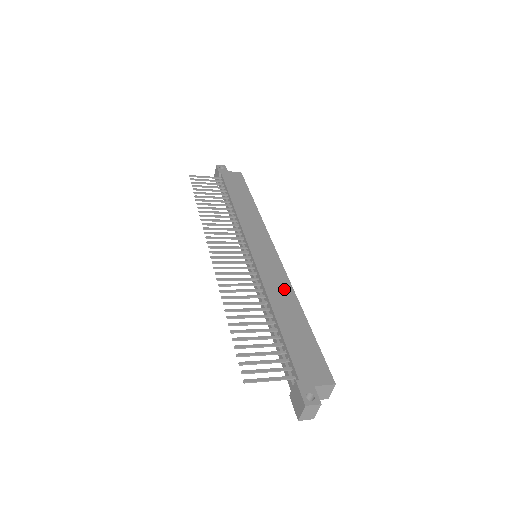
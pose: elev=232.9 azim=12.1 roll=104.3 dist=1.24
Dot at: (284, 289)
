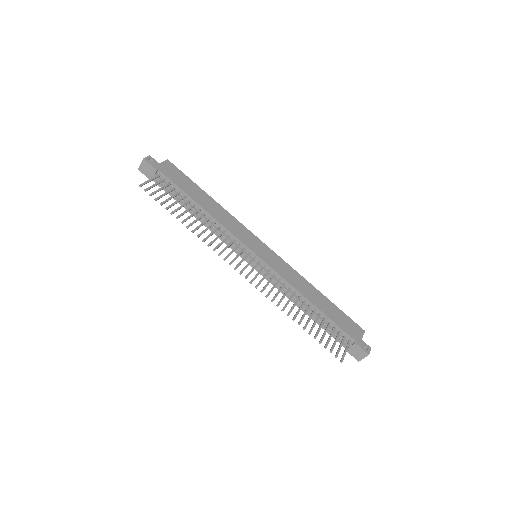
Dot at: (299, 279)
